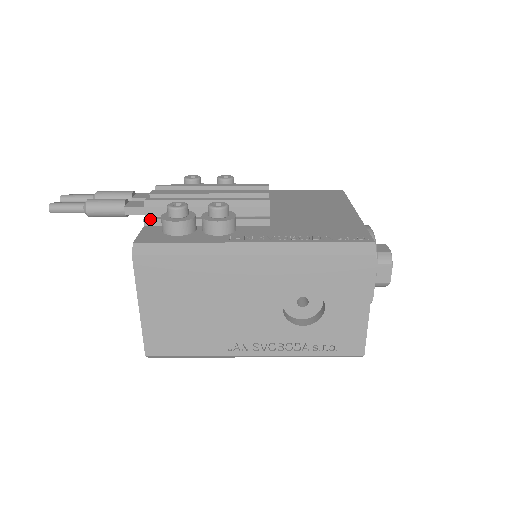
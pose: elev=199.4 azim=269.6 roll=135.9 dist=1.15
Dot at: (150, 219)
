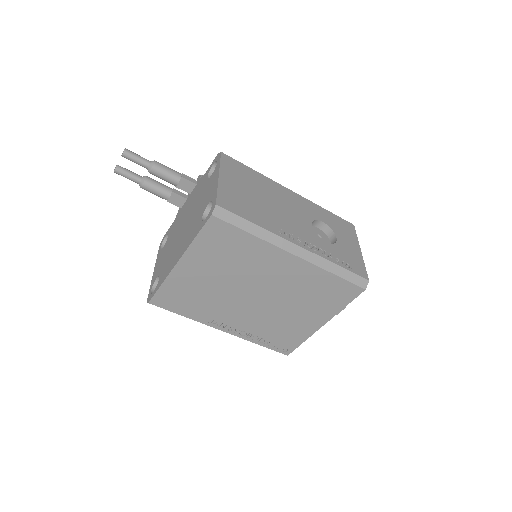
Dot at: occluded
